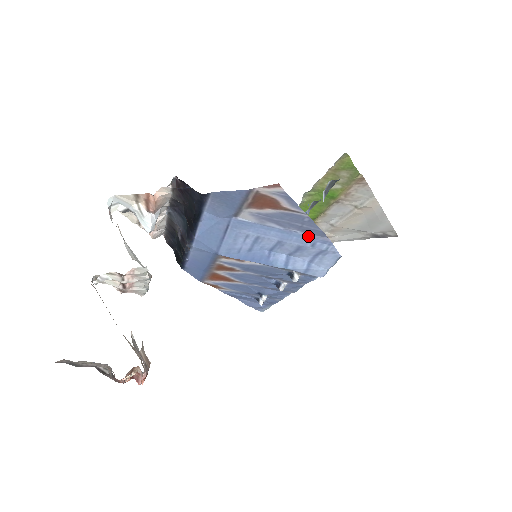
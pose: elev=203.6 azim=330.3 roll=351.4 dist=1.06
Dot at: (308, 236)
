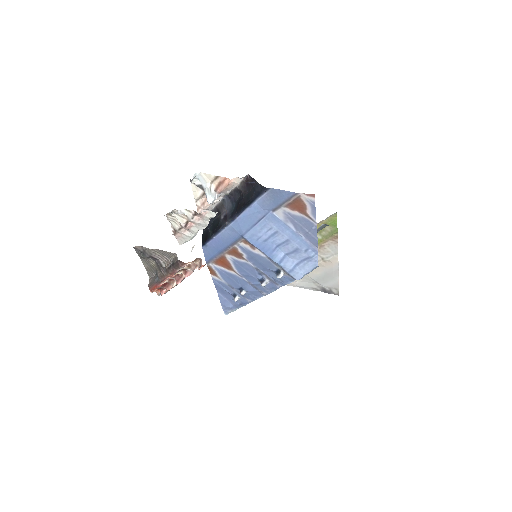
Dot at: (307, 242)
